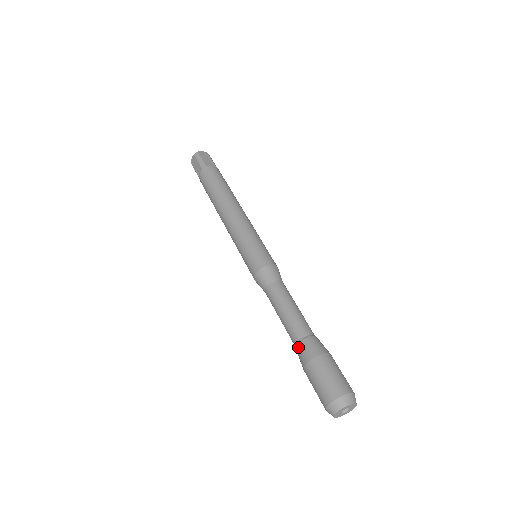
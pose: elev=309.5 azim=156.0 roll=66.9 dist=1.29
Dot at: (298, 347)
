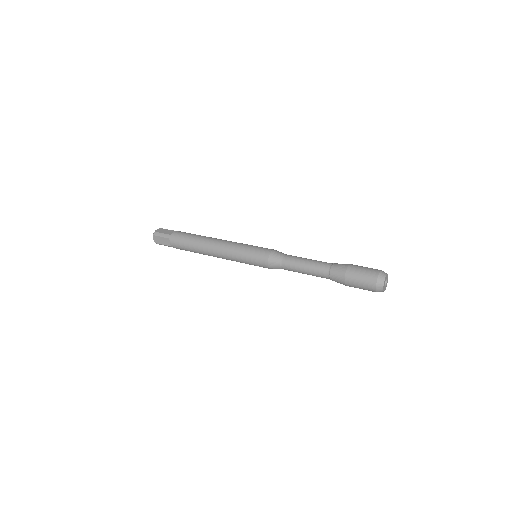
Dot at: (335, 264)
